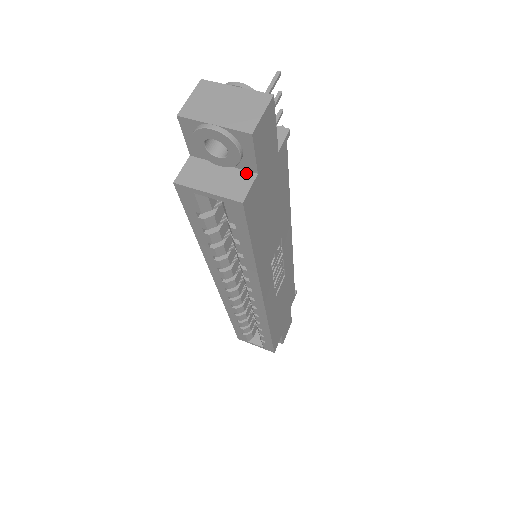
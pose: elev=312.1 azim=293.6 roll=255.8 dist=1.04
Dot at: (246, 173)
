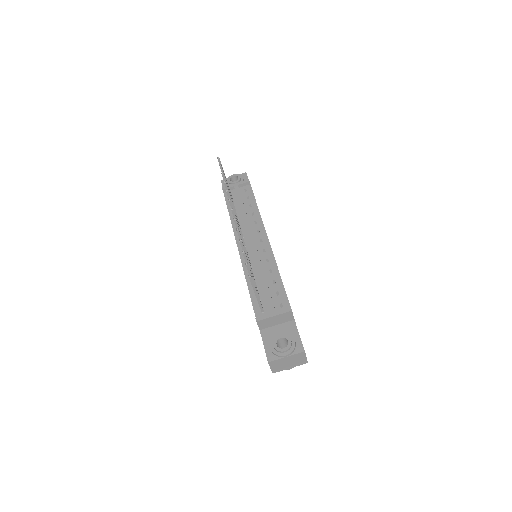
Dot at: occluded
